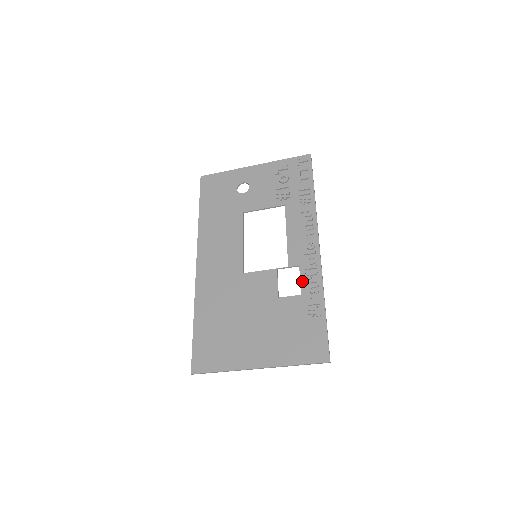
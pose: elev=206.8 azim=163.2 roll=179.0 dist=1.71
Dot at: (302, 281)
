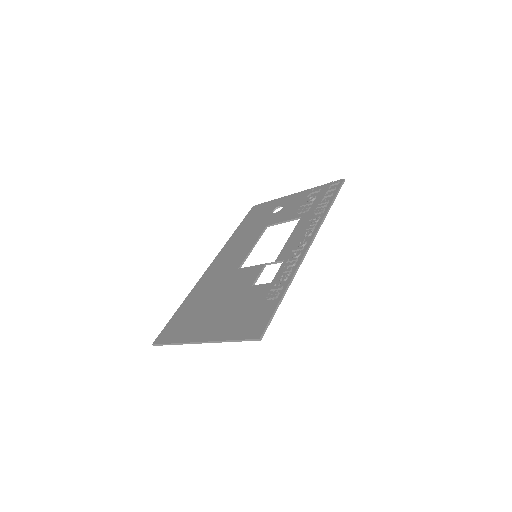
Dot at: (278, 272)
